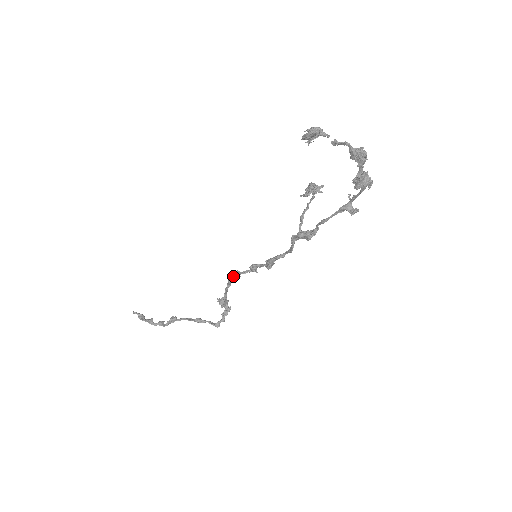
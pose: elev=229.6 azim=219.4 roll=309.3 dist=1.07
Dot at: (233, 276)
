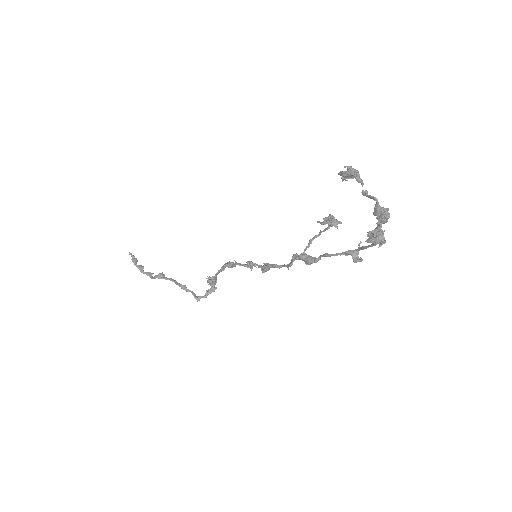
Dot at: (229, 263)
